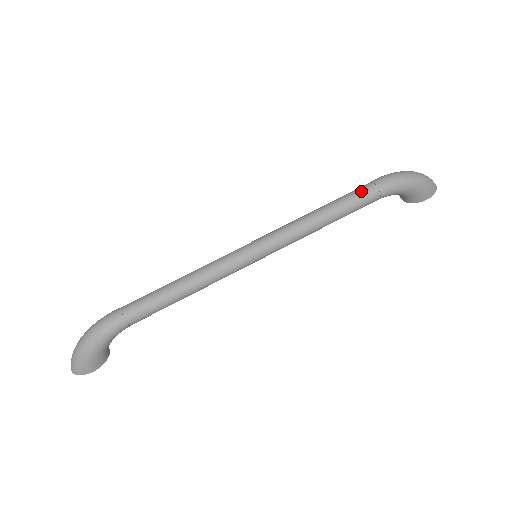
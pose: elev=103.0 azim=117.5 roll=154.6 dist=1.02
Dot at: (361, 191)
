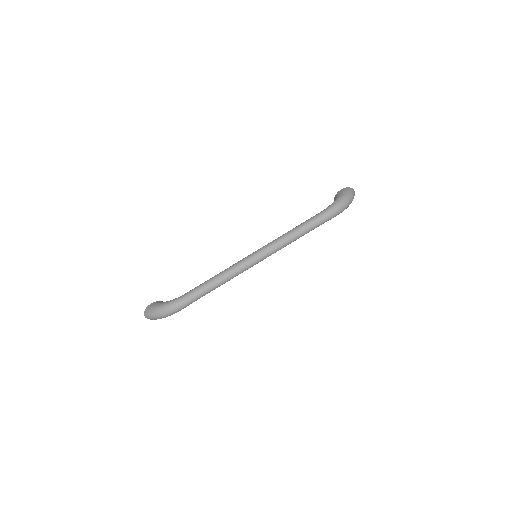
Dot at: (320, 221)
